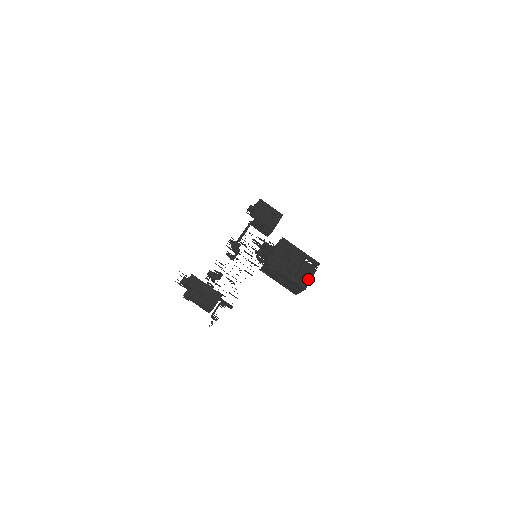
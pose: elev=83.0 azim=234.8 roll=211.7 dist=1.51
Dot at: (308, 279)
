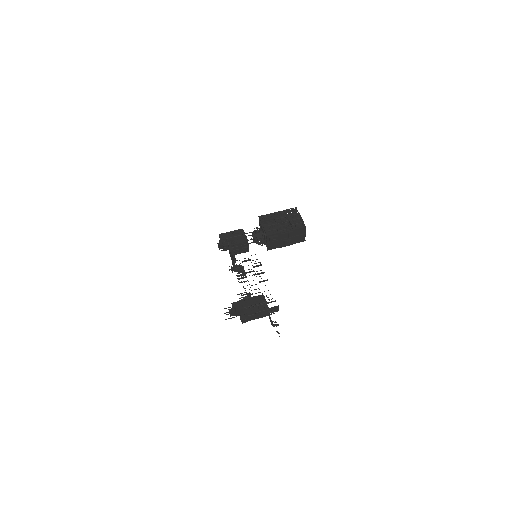
Dot at: (300, 221)
